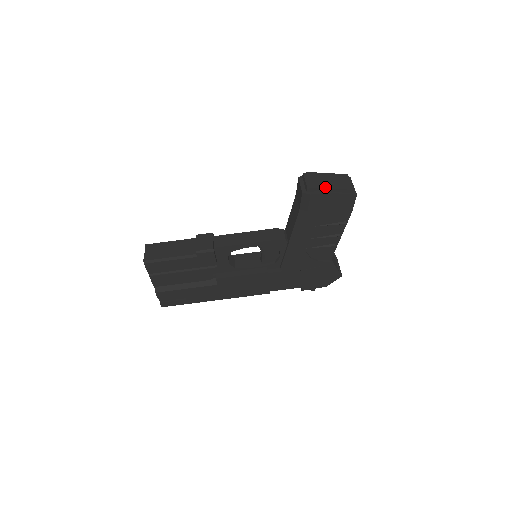
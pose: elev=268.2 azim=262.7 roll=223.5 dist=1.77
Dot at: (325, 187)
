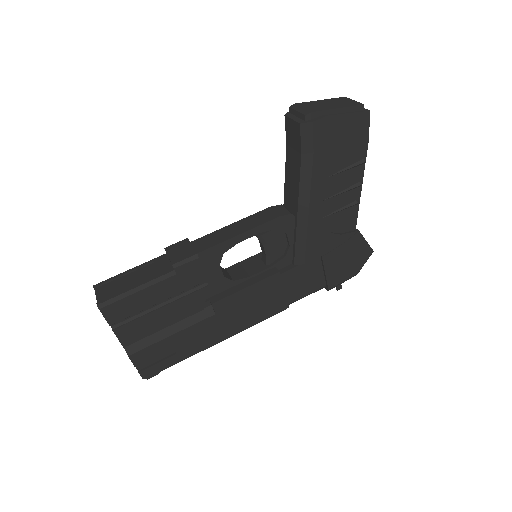
Dot at: (327, 109)
